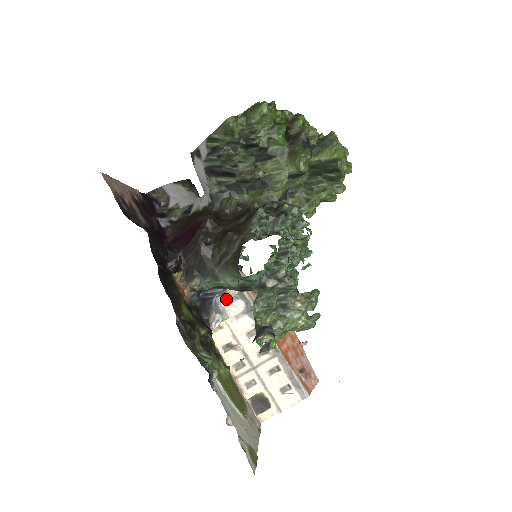
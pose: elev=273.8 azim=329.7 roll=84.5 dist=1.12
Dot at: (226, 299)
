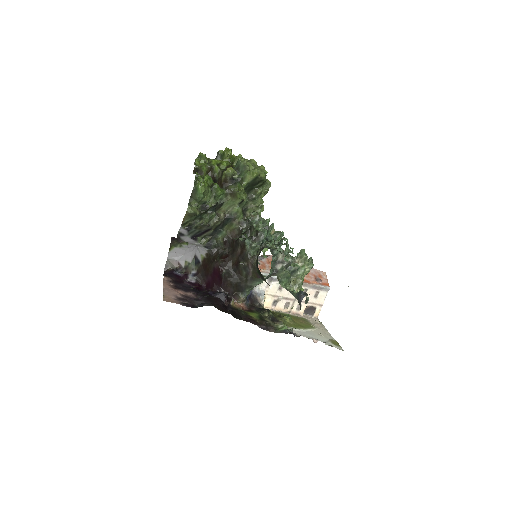
Dot at: occluded
